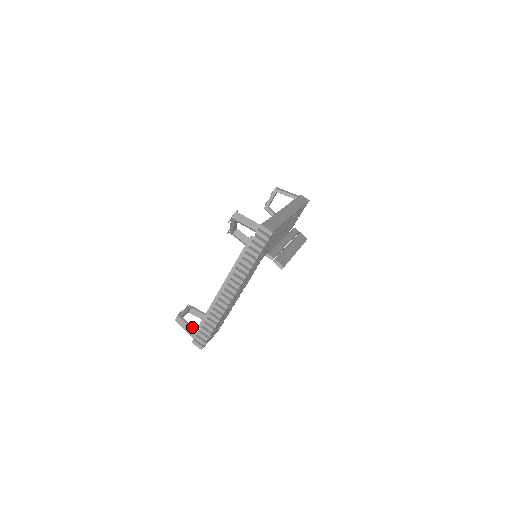
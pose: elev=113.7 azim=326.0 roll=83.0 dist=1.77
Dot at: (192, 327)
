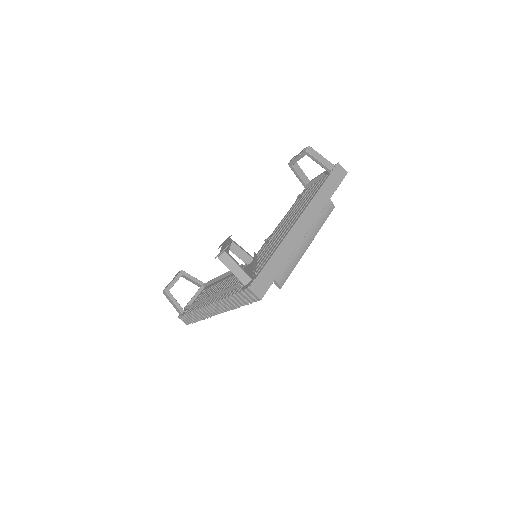
Dot at: (179, 305)
